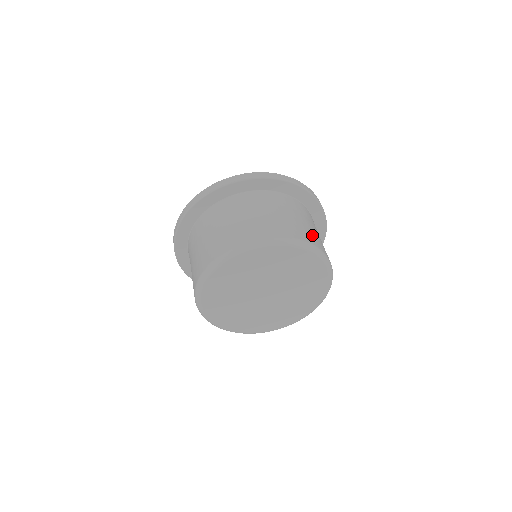
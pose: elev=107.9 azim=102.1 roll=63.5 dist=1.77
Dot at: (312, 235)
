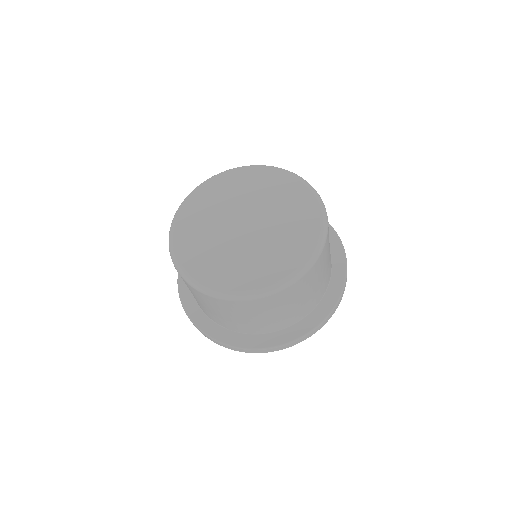
Dot at: occluded
